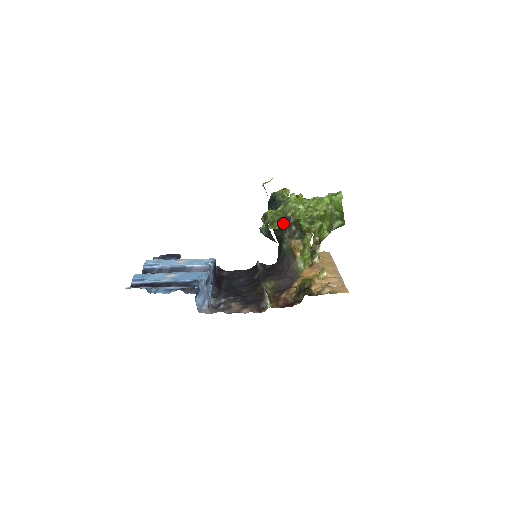
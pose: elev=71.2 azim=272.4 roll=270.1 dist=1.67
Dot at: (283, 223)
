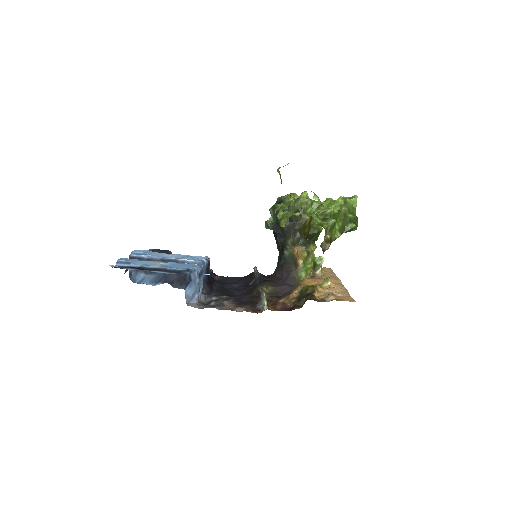
Dot at: (287, 229)
